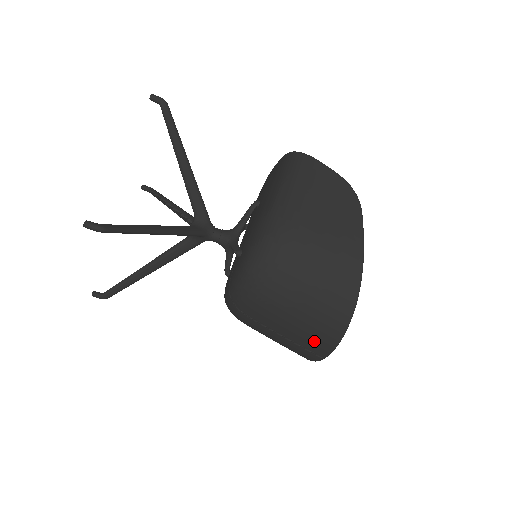
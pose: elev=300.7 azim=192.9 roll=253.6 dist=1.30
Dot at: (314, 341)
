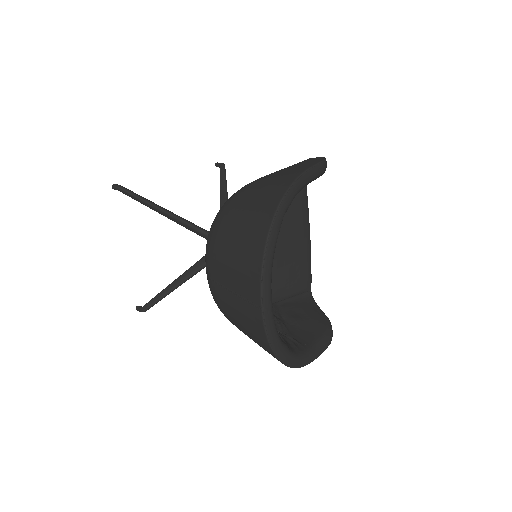
Dot at: (247, 276)
